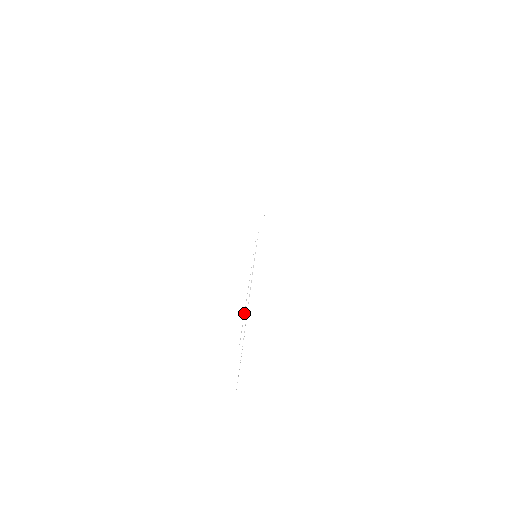
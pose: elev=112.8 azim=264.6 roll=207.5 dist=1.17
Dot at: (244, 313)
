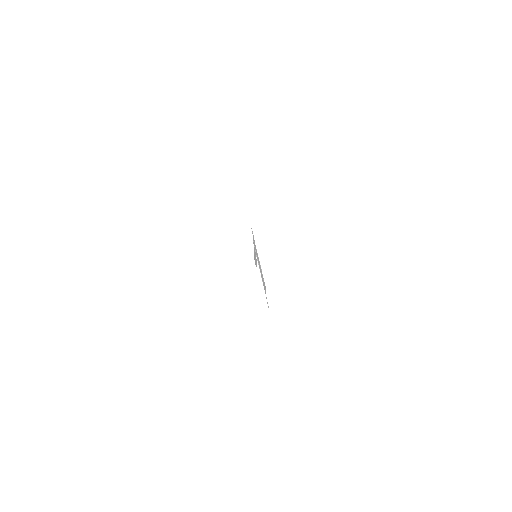
Dot at: occluded
